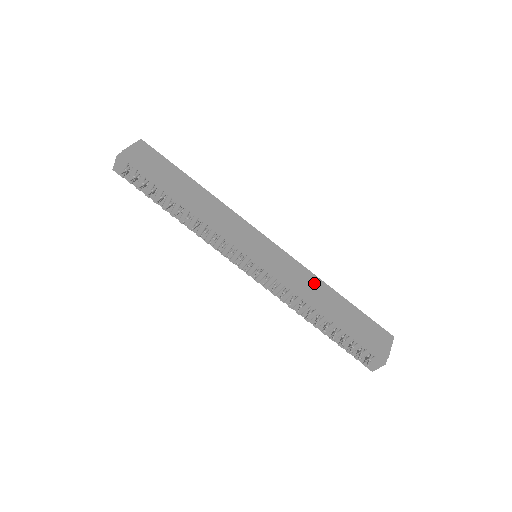
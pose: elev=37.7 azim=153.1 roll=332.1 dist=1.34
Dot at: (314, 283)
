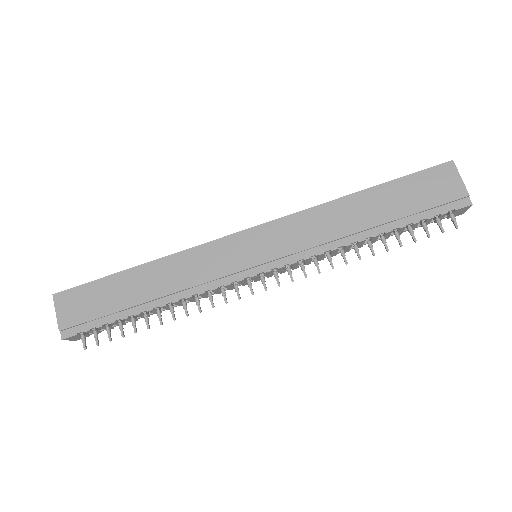
Dot at: (329, 216)
